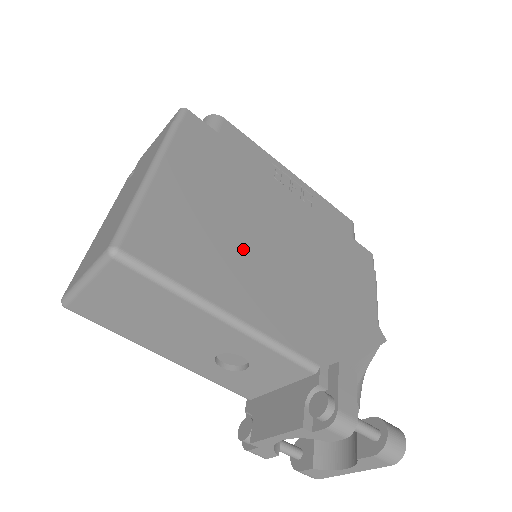
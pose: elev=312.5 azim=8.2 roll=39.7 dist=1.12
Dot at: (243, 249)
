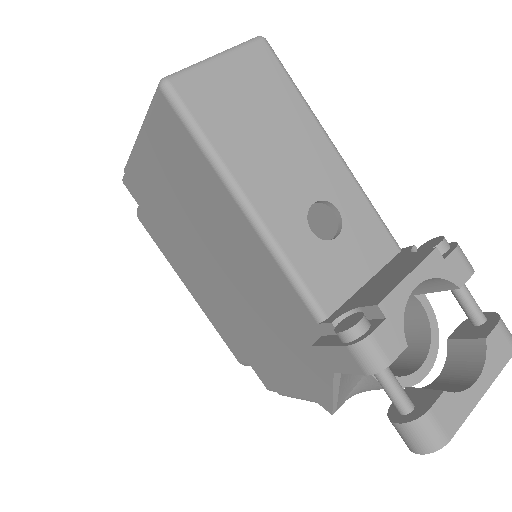
Dot at: occluded
